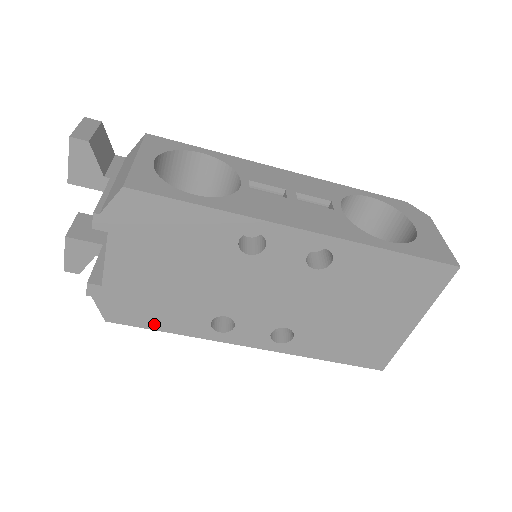
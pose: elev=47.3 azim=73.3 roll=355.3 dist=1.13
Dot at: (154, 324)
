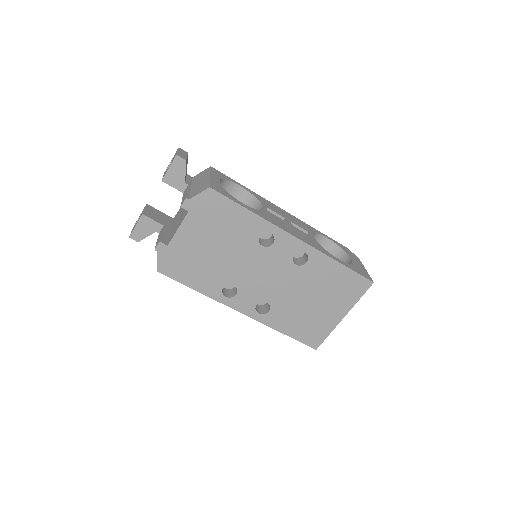
Dot at: (187, 281)
